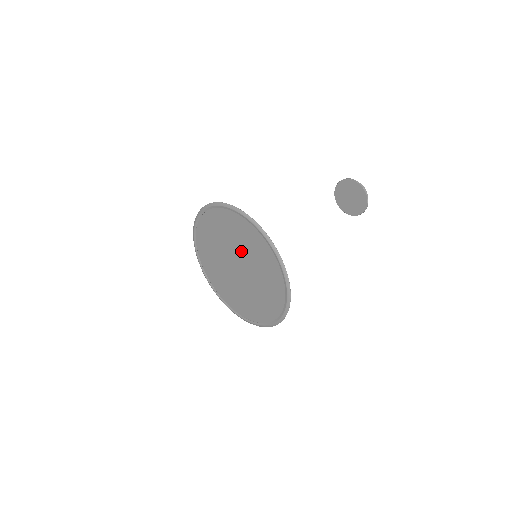
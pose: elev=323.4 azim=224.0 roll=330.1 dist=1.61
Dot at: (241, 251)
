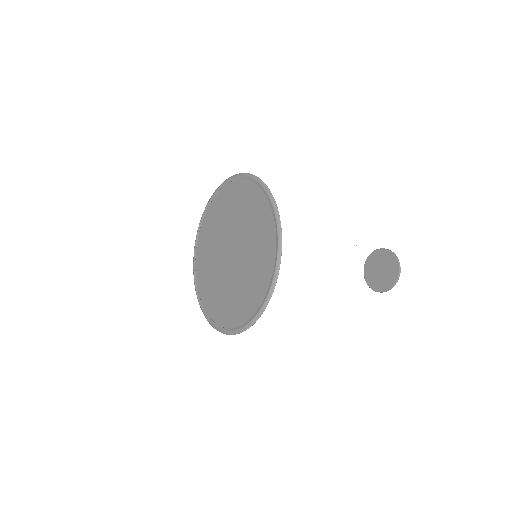
Dot at: (233, 225)
